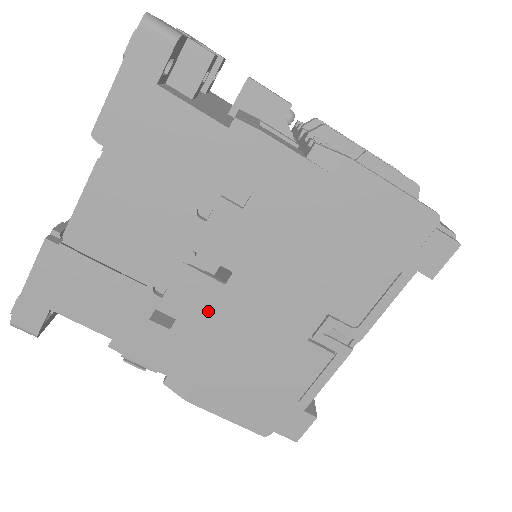
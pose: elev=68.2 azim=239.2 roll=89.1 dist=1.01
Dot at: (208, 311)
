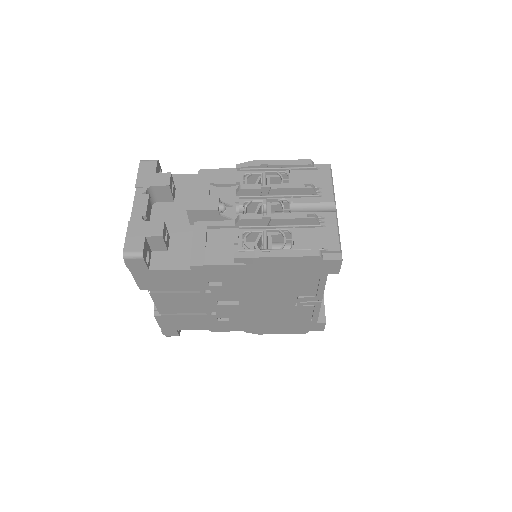
Dot at: (240, 312)
